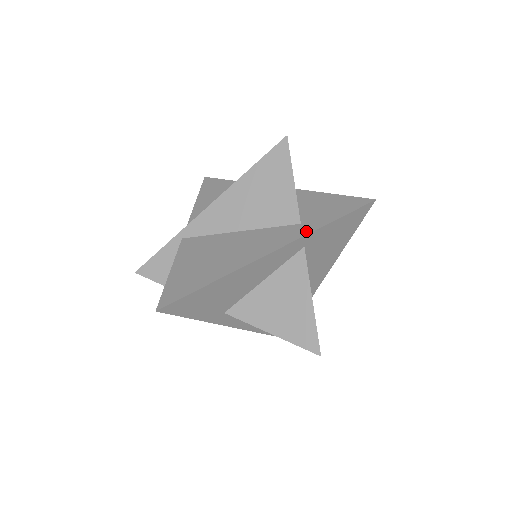
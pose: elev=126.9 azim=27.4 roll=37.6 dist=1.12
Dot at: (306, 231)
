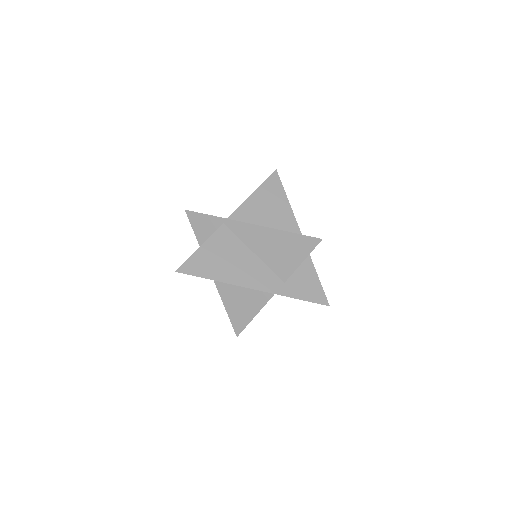
Dot at: (281, 292)
